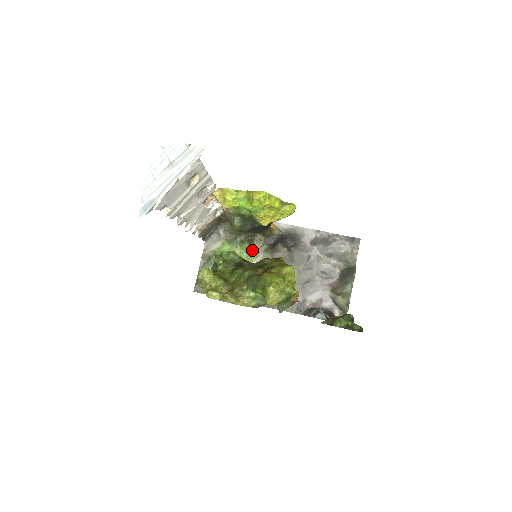
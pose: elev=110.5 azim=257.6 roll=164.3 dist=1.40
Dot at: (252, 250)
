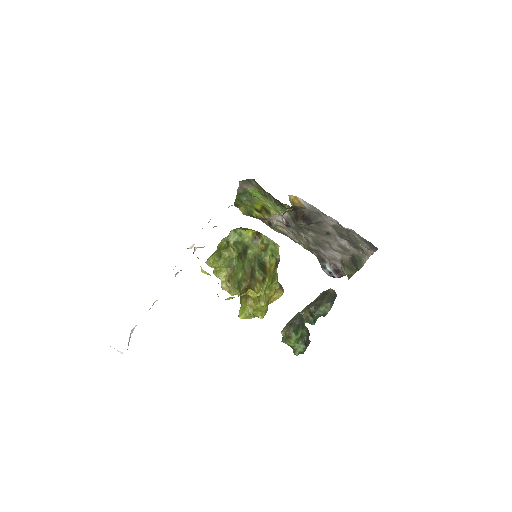
Dot at: (279, 206)
